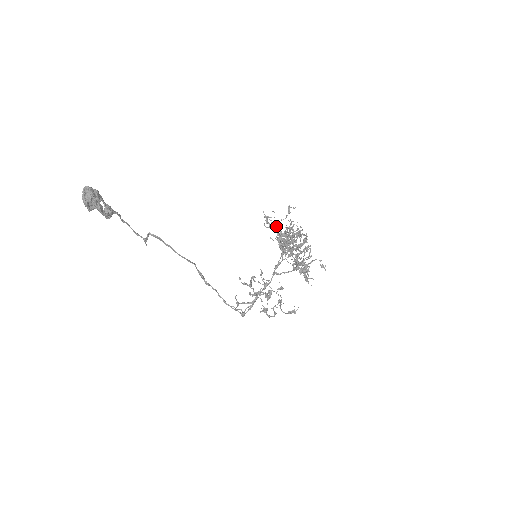
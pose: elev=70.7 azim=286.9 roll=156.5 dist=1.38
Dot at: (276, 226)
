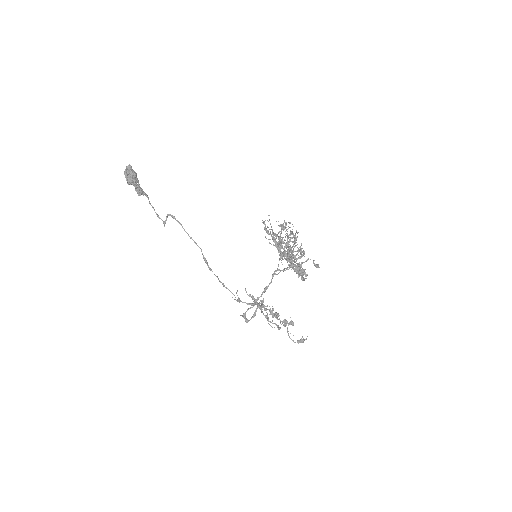
Dot at: occluded
